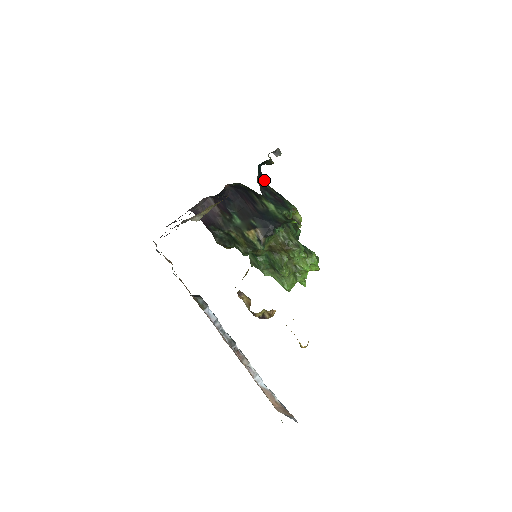
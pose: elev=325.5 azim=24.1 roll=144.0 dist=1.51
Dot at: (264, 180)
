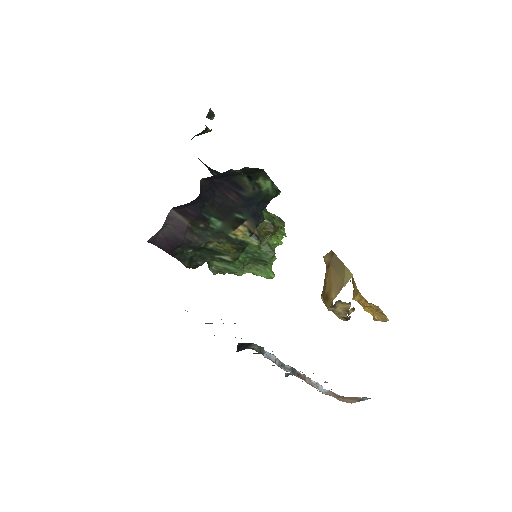
Dot at: (198, 158)
